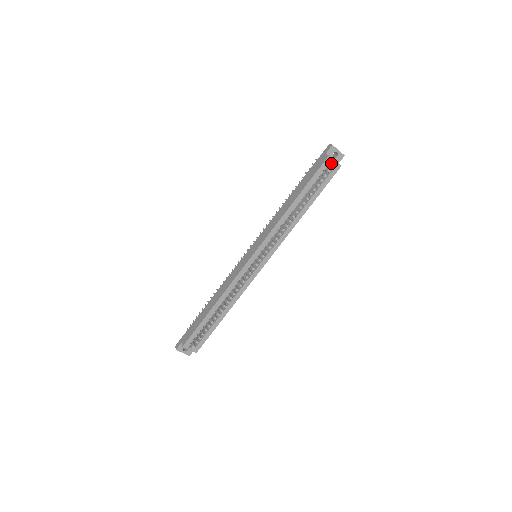
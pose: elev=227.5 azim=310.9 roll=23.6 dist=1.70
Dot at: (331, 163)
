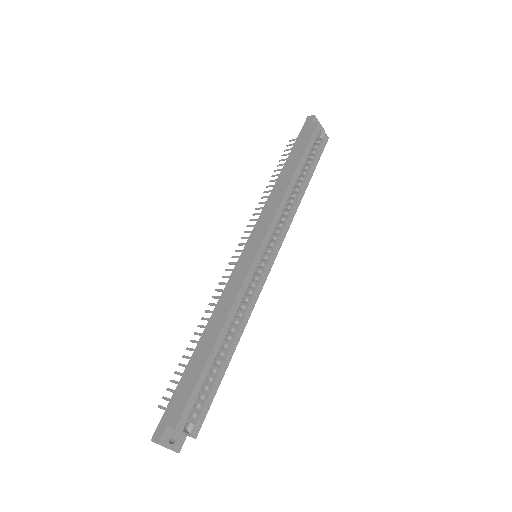
Dot at: (317, 135)
